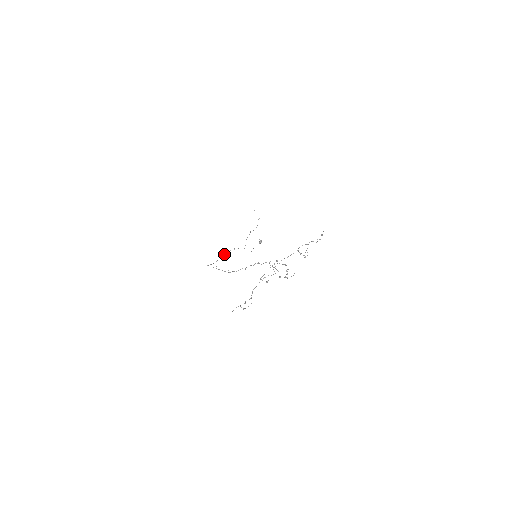
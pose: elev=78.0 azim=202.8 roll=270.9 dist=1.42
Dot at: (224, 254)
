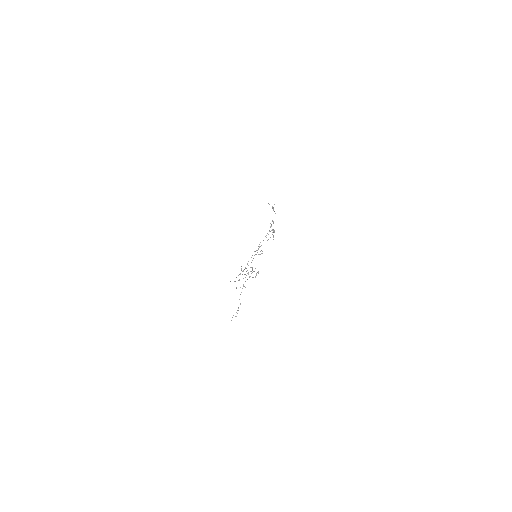
Dot at: (251, 257)
